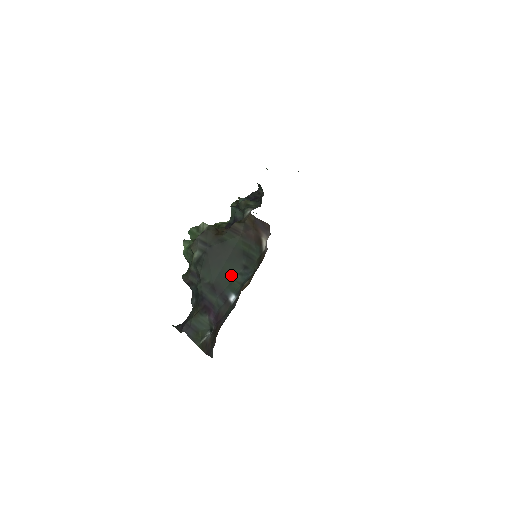
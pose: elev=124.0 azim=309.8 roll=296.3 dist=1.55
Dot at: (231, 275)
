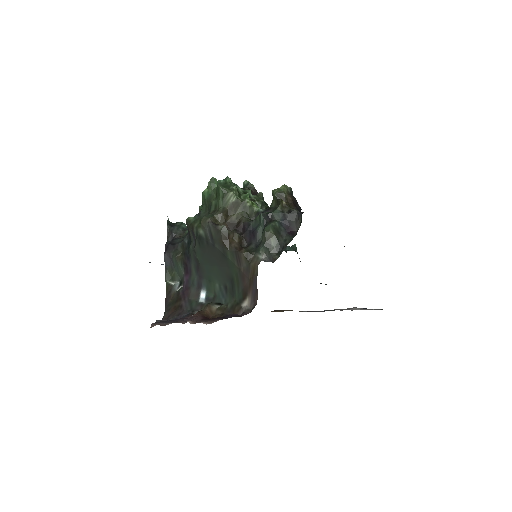
Dot at: (214, 278)
